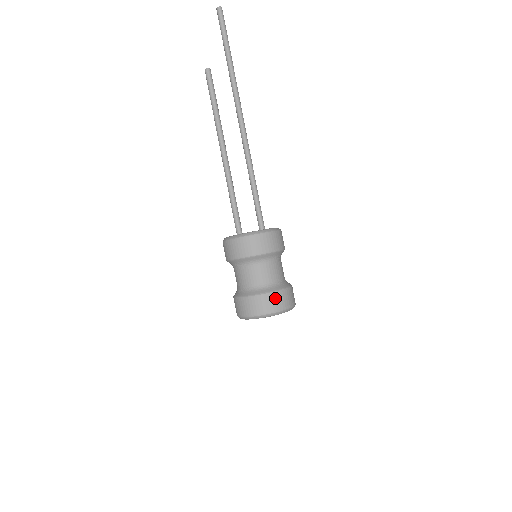
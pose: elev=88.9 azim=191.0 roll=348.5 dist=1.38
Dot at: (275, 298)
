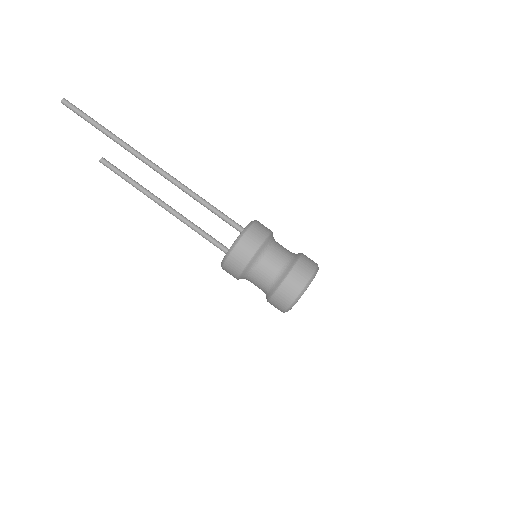
Dot at: (281, 295)
